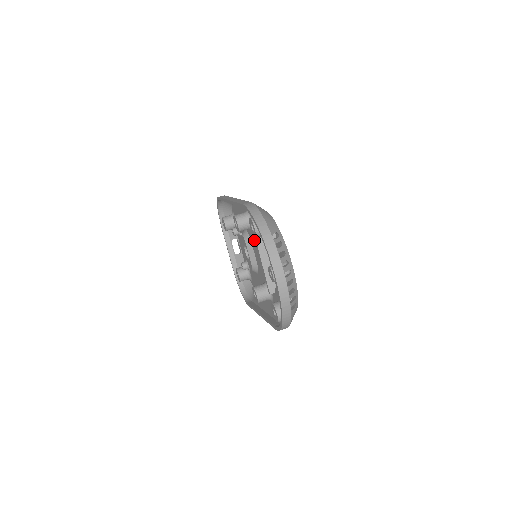
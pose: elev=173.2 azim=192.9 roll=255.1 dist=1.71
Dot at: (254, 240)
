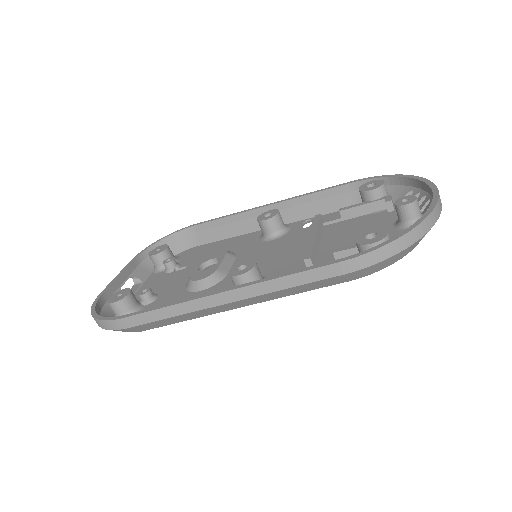
Dot at: (261, 248)
